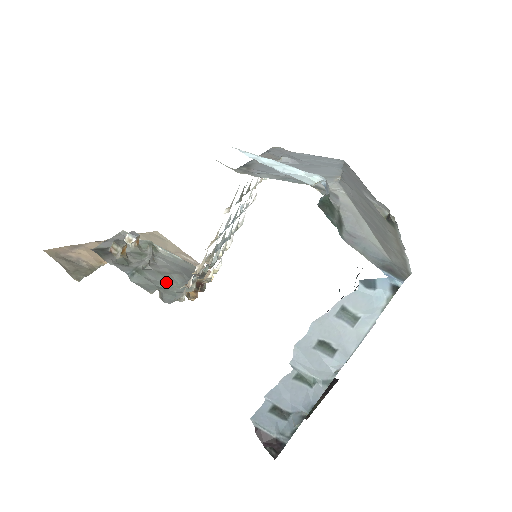
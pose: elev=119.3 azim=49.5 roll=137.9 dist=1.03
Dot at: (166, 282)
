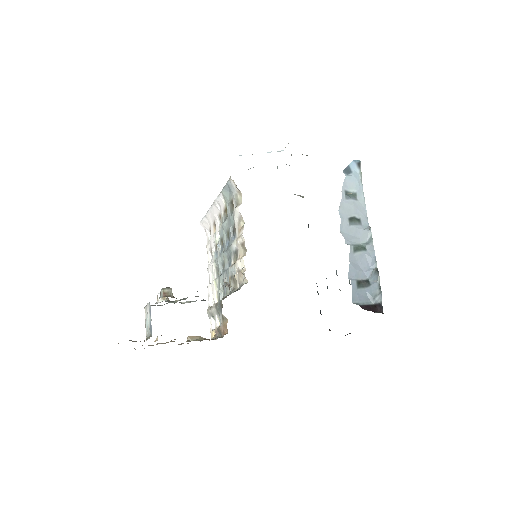
Dot at: occluded
